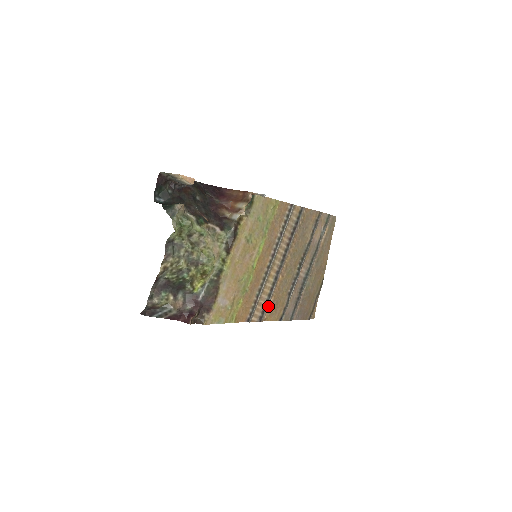
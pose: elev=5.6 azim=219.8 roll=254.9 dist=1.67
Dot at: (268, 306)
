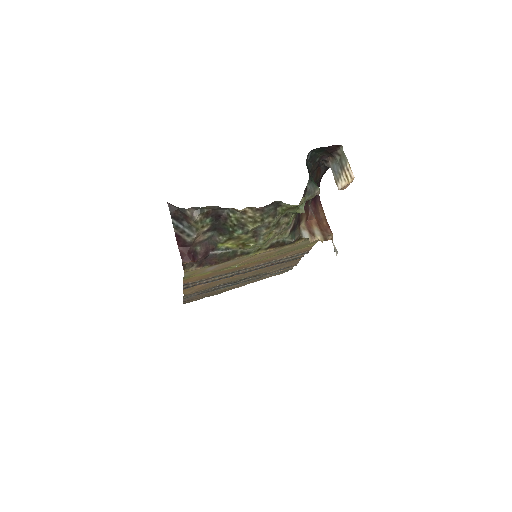
Dot at: (201, 284)
